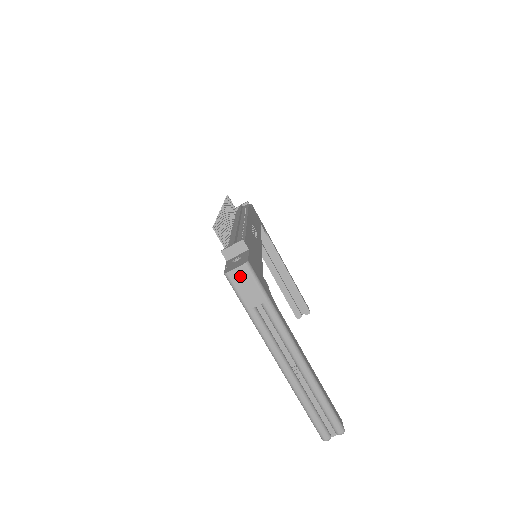
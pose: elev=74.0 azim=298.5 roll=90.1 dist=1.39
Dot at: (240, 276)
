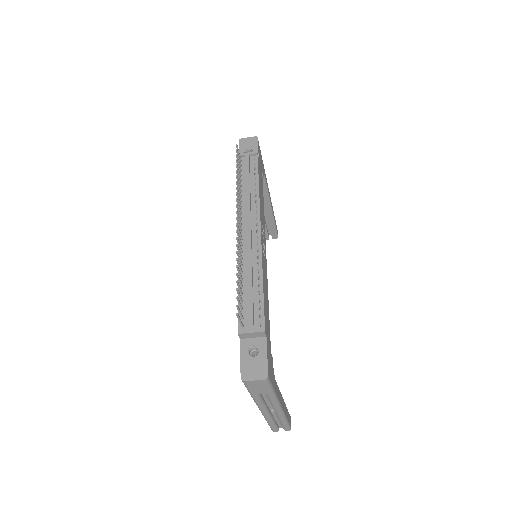
Dot at: (256, 383)
